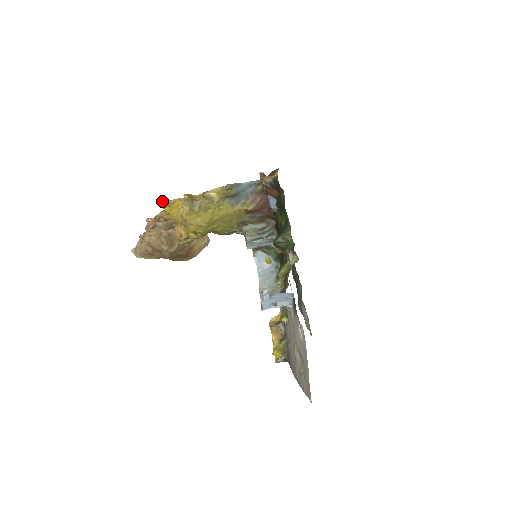
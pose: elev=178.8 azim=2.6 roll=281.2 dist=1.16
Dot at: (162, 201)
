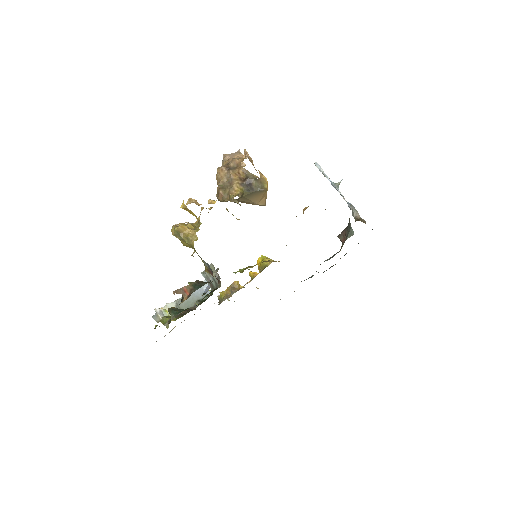
Dot at: occluded
